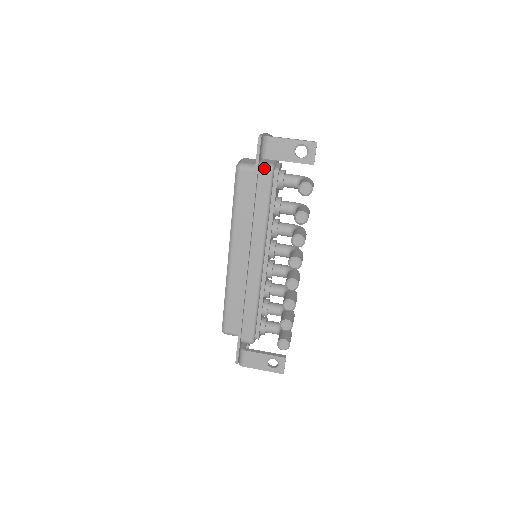
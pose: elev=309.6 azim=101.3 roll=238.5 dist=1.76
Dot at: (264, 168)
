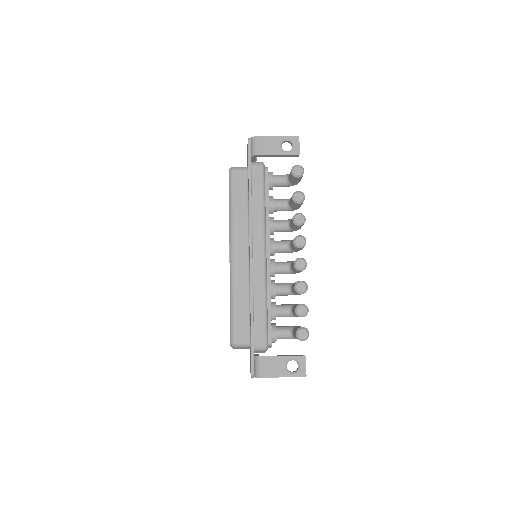
Dot at: (256, 165)
